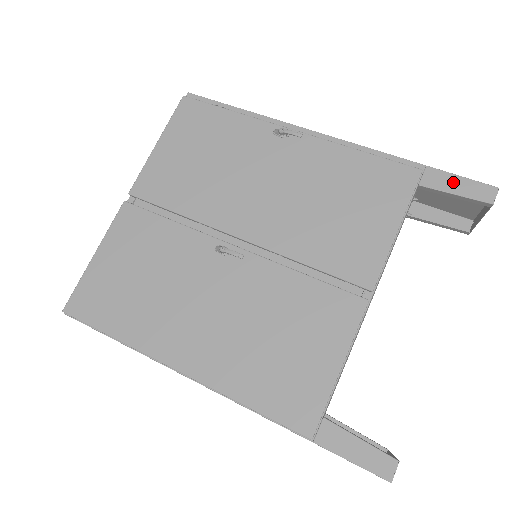
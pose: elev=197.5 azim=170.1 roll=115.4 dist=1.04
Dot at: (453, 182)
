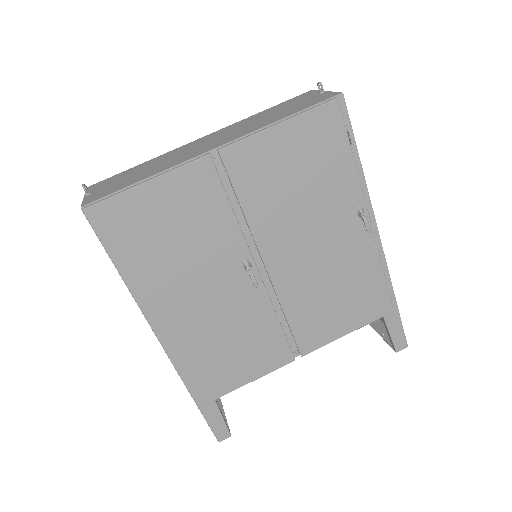
Dot at: (397, 327)
